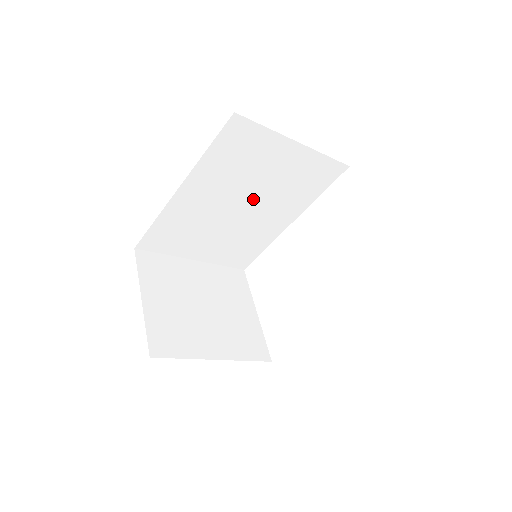
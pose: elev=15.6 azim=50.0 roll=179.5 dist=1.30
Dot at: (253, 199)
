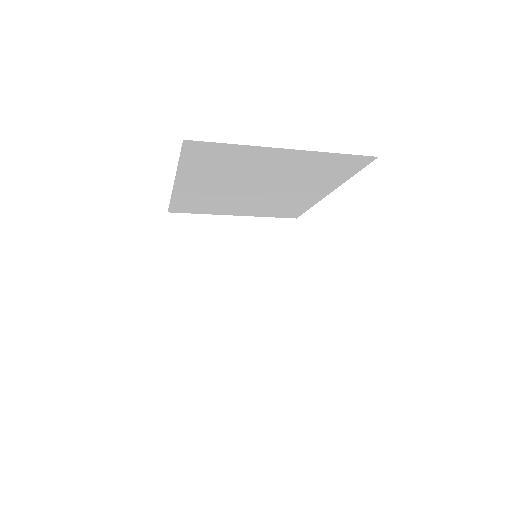
Dot at: (265, 184)
